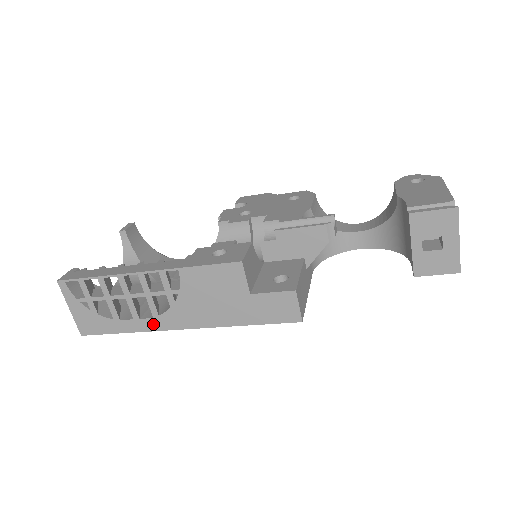
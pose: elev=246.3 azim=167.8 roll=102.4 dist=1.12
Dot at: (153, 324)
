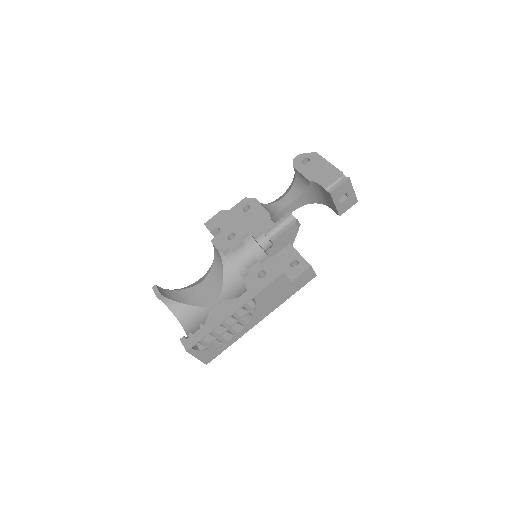
Dot at: (246, 330)
